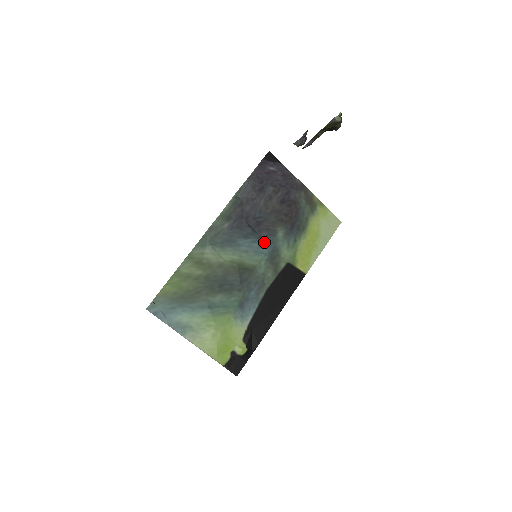
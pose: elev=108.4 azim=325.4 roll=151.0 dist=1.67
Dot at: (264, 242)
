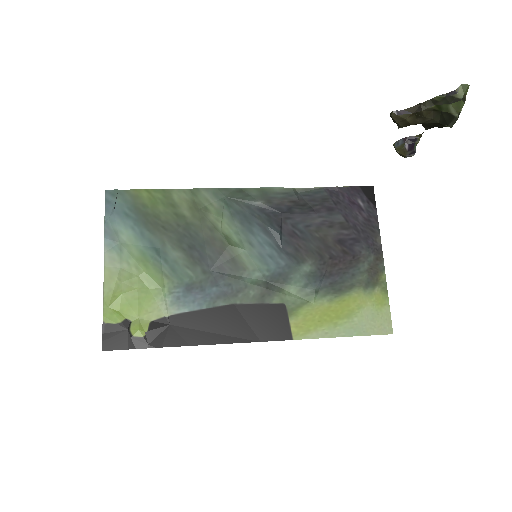
Dot at: (280, 257)
